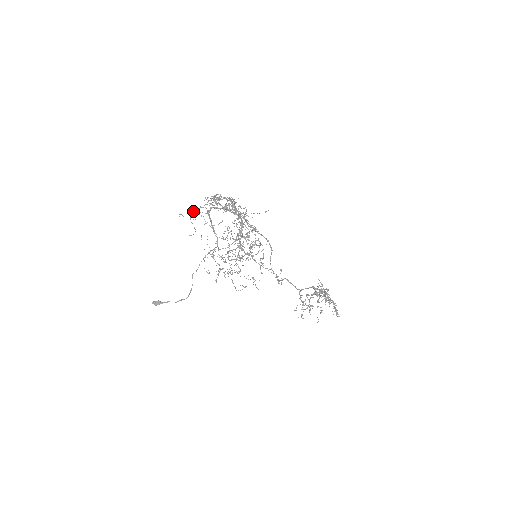
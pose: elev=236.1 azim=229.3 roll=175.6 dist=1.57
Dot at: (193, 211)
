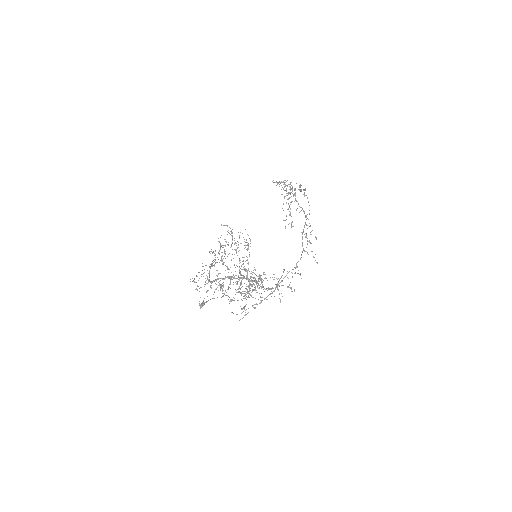
Dot at: occluded
